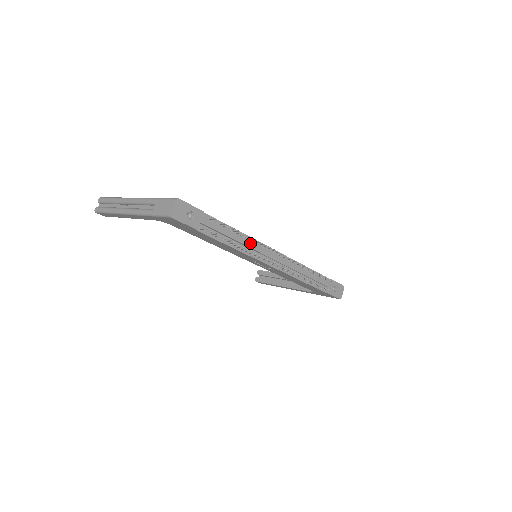
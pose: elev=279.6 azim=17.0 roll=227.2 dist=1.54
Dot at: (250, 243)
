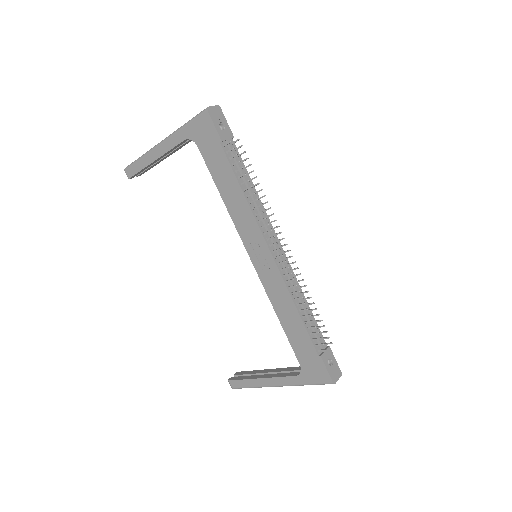
Dot at: (260, 209)
